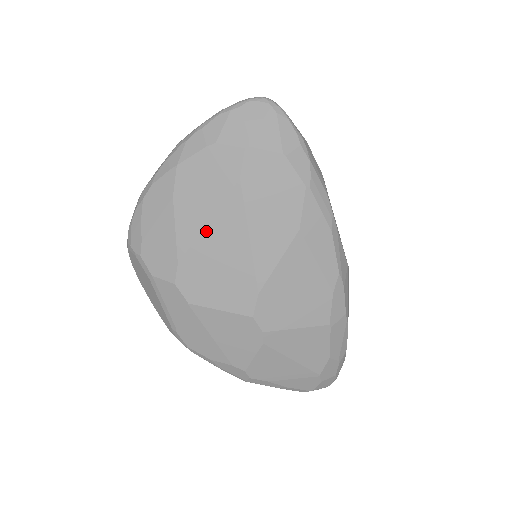
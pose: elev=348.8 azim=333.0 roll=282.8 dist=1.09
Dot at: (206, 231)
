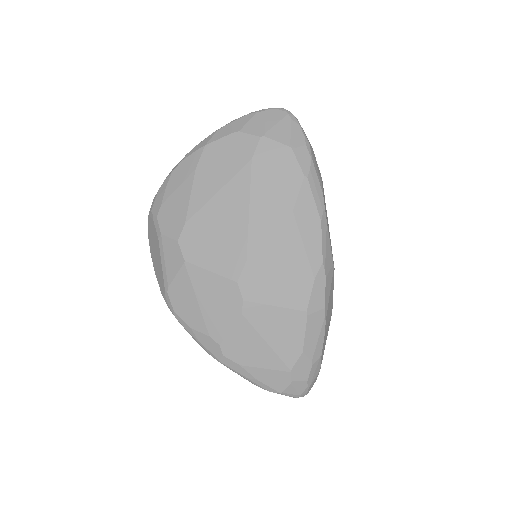
Dot at: (215, 199)
